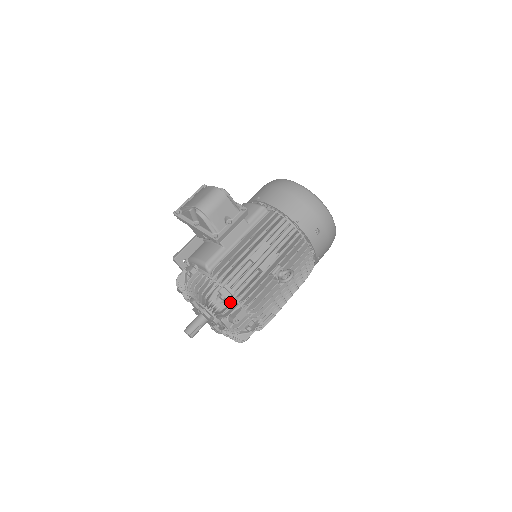
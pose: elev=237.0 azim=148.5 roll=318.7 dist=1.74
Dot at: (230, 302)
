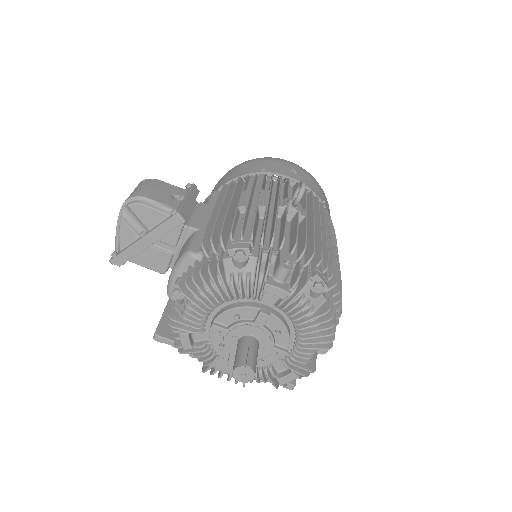
Dot at: (256, 254)
